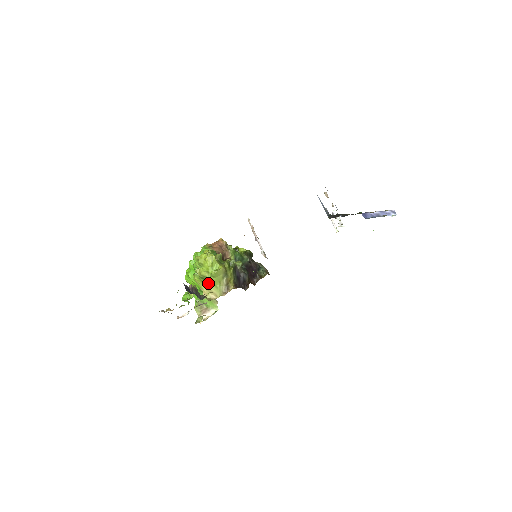
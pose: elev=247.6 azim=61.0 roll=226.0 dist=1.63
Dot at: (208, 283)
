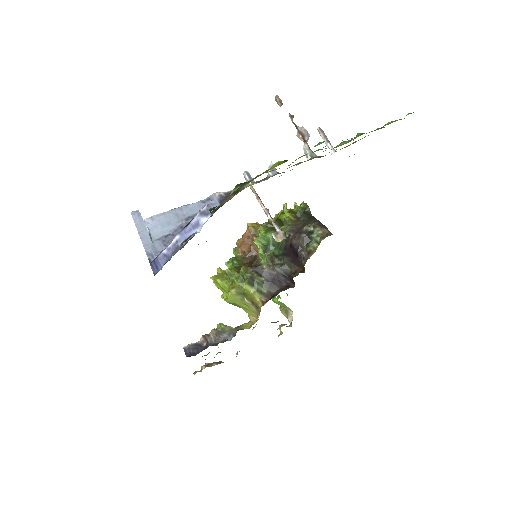
Dot at: (239, 307)
